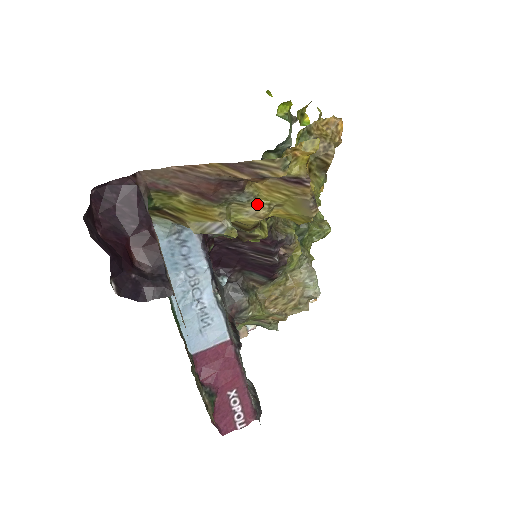
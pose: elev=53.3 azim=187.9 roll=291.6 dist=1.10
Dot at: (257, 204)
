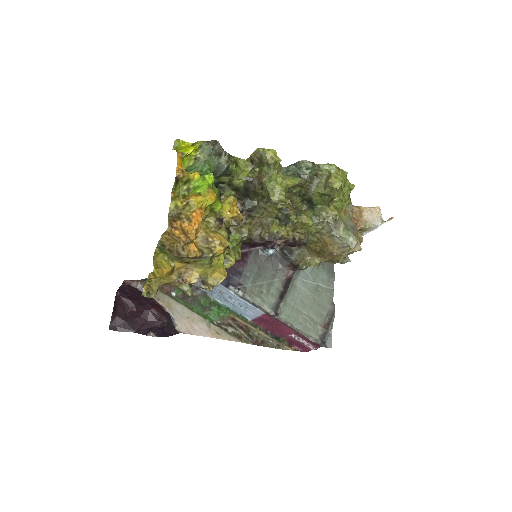
Dot at: occluded
